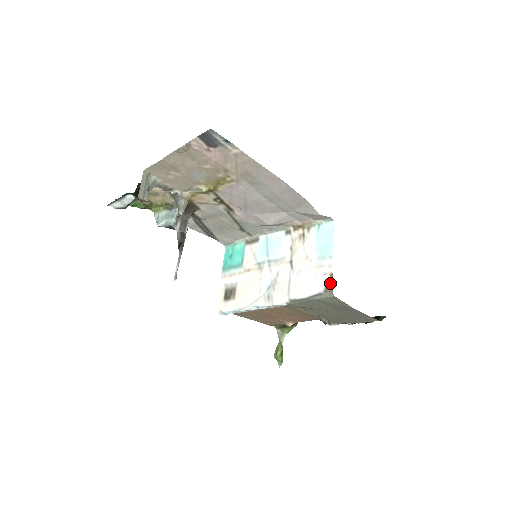
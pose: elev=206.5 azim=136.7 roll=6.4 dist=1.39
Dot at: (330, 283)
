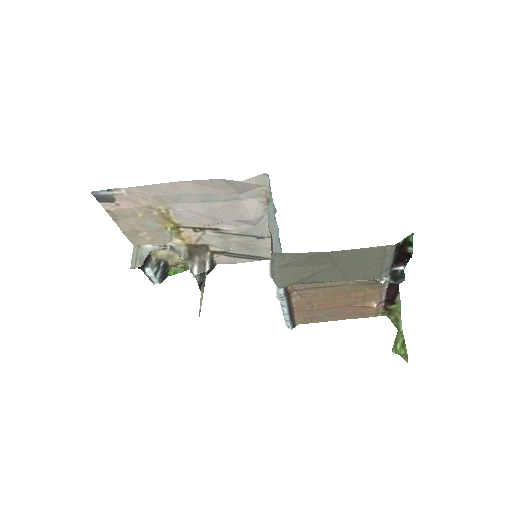
Dot at: (271, 242)
